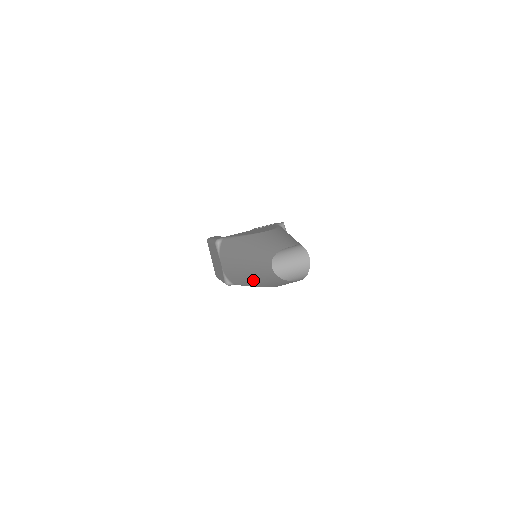
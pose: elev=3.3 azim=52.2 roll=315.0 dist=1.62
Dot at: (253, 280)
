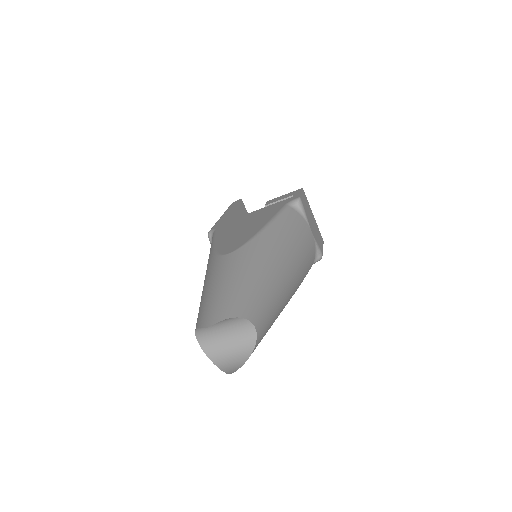
Dot at: occluded
